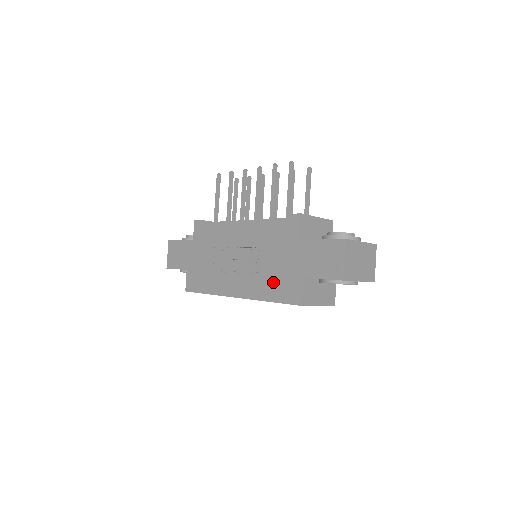
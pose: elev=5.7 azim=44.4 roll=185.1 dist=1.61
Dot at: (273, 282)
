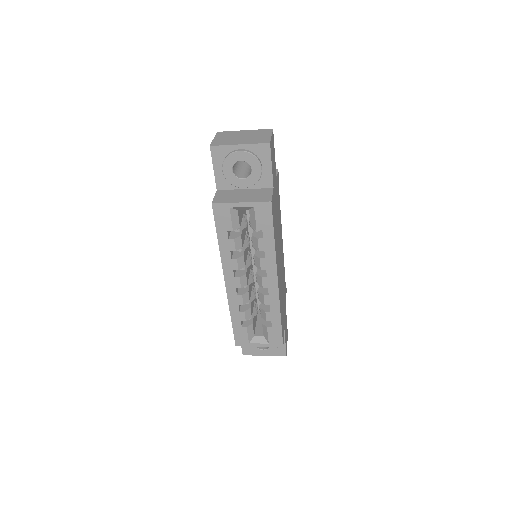
Dot at: occluded
